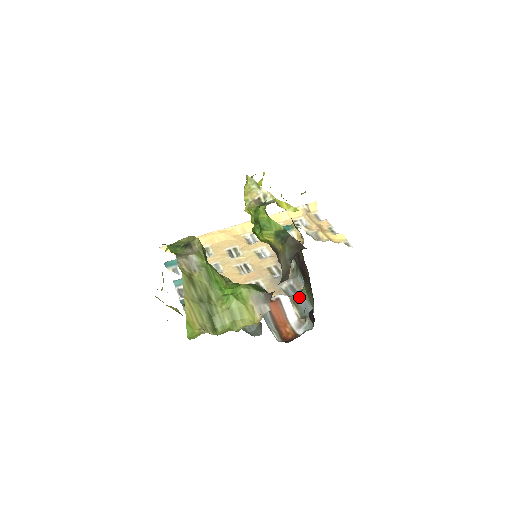
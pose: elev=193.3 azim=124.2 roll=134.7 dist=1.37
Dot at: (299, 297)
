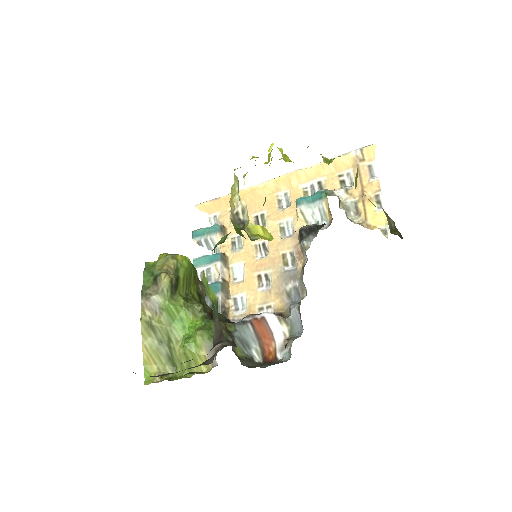
Dot at: (293, 311)
